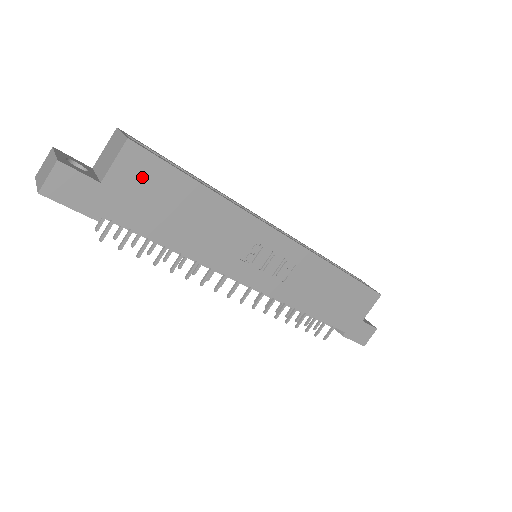
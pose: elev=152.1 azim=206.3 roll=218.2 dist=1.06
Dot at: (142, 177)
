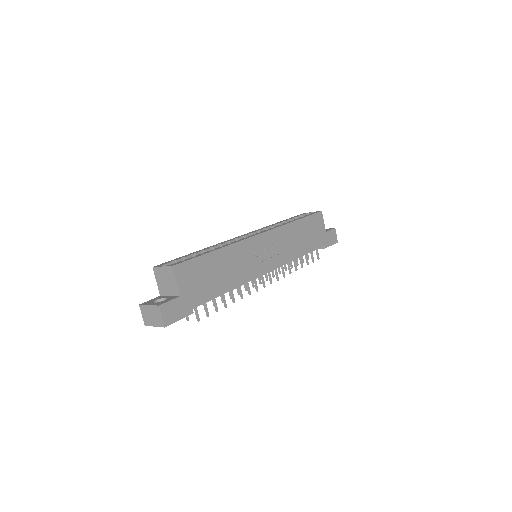
Dot at: (191, 276)
